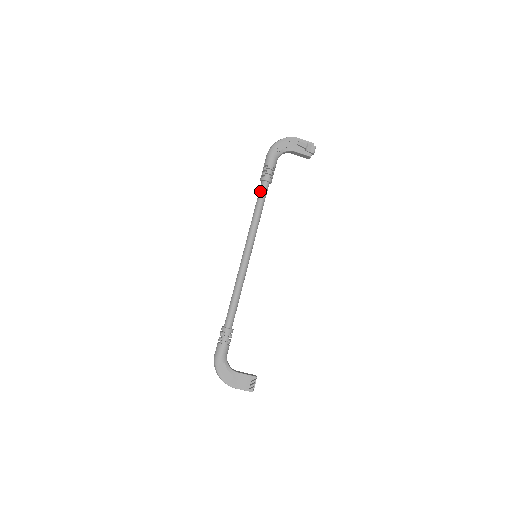
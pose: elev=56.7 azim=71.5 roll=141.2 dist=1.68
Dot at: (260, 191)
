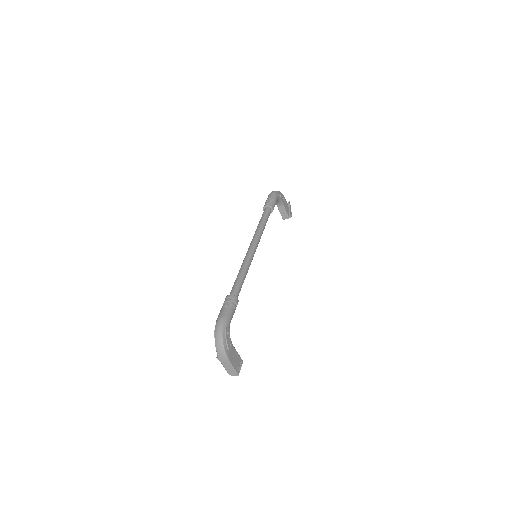
Dot at: (267, 212)
